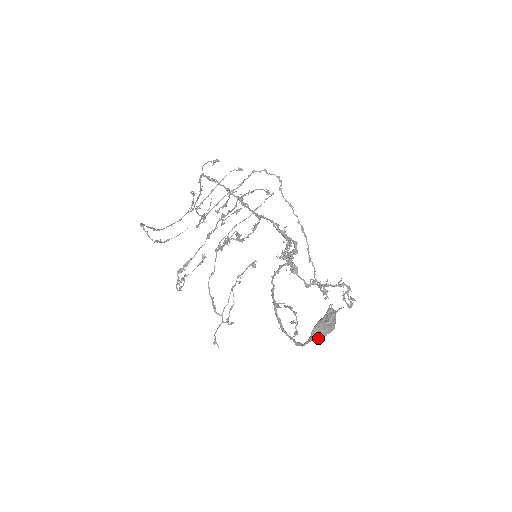
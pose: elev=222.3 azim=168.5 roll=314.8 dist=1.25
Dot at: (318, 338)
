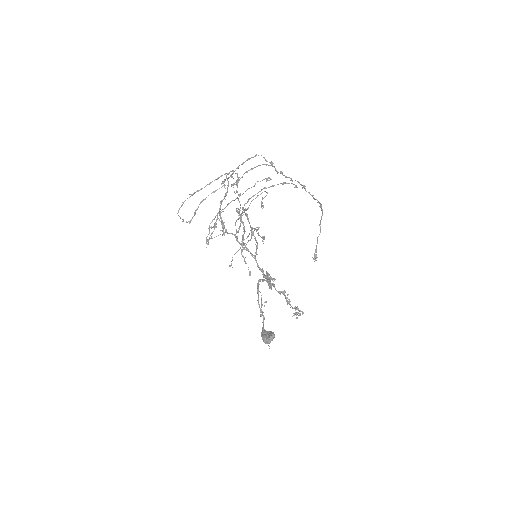
Dot at: occluded
